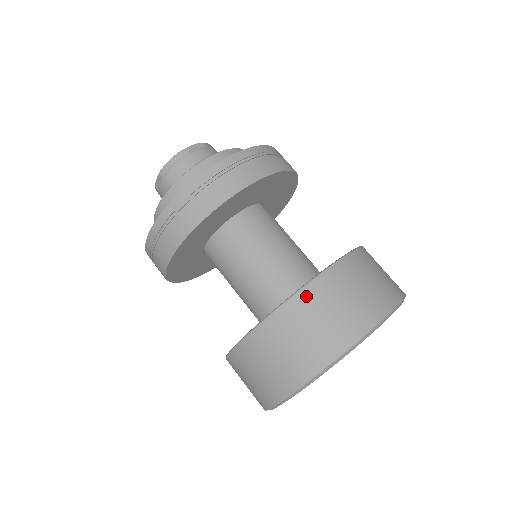
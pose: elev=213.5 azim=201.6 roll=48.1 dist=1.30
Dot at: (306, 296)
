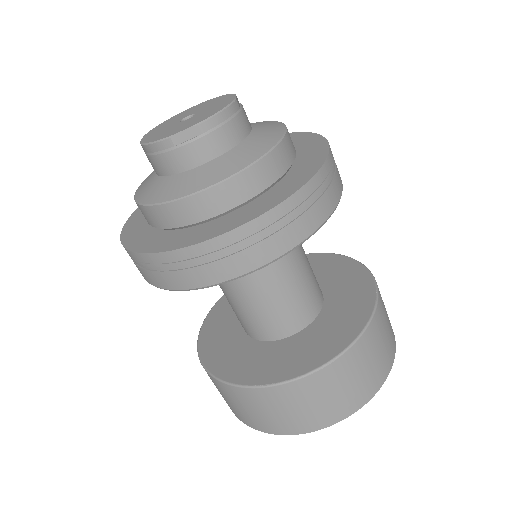
Dot at: (378, 317)
